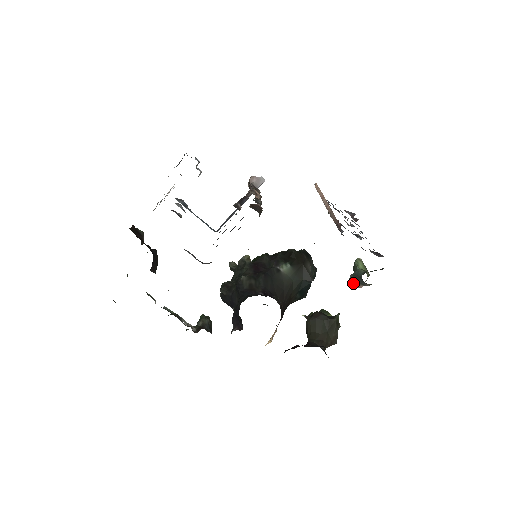
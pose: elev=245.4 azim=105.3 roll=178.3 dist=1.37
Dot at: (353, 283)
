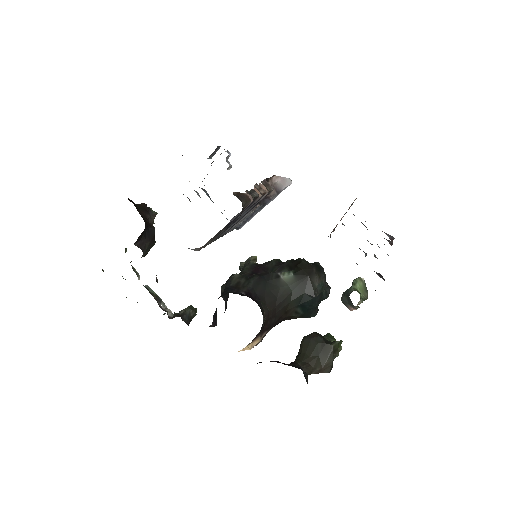
Dot at: (345, 303)
